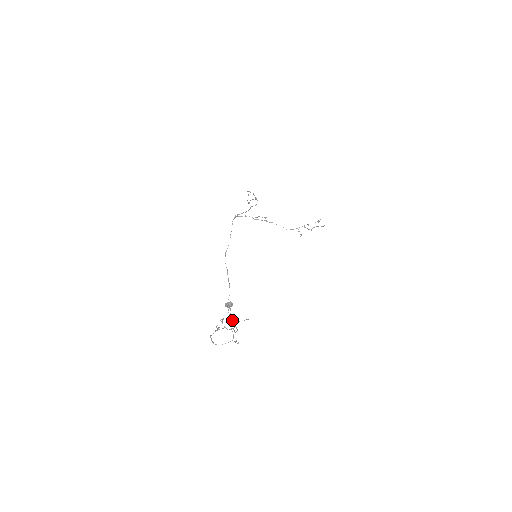
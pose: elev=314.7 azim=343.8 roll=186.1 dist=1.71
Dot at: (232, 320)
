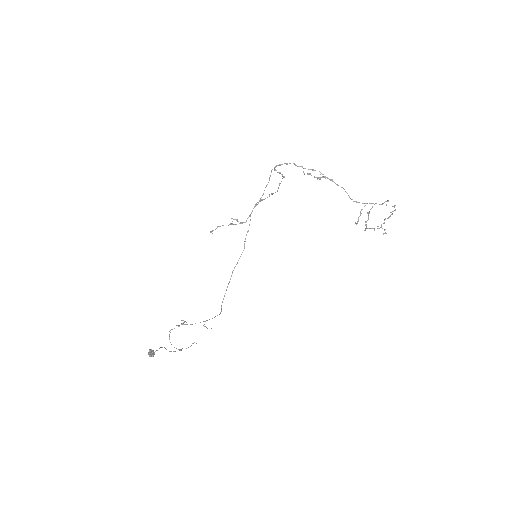
Dot at: (224, 296)
